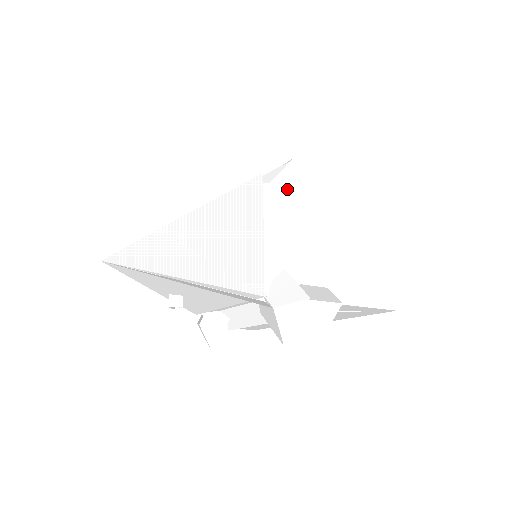
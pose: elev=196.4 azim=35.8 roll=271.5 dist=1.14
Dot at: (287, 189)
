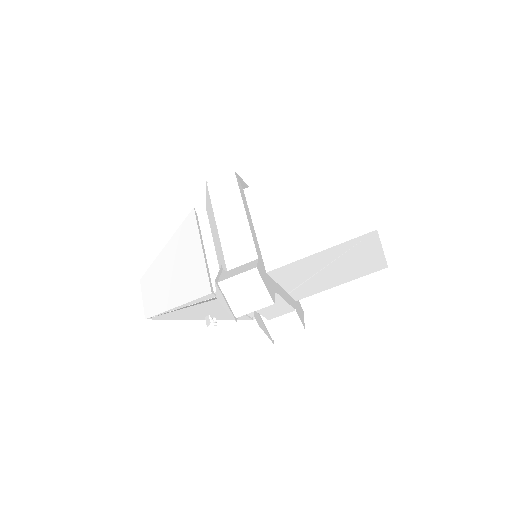
Dot at: (210, 206)
